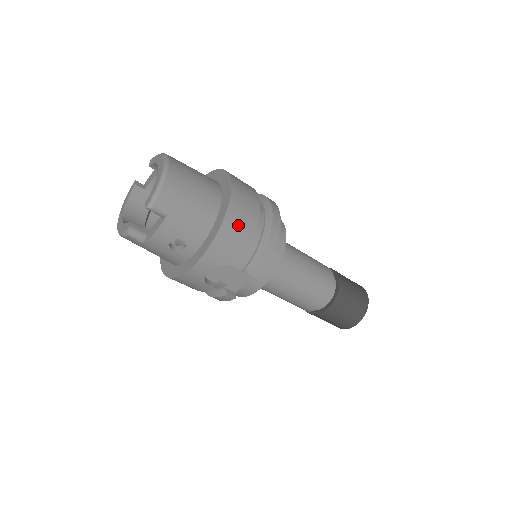
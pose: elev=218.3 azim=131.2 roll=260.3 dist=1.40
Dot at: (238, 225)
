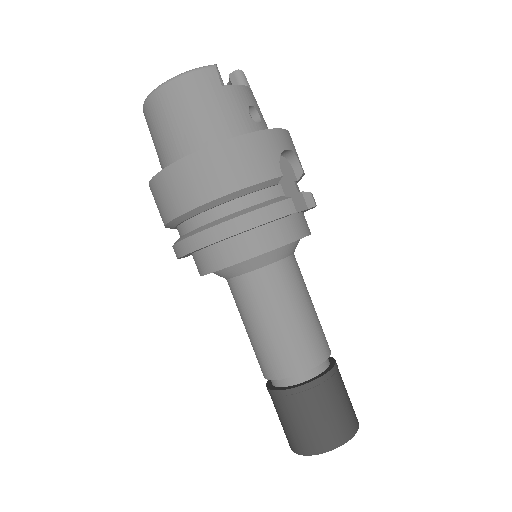
Dot at: occluded
